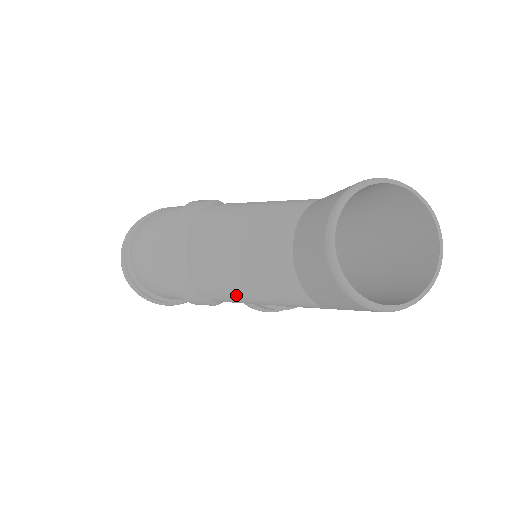
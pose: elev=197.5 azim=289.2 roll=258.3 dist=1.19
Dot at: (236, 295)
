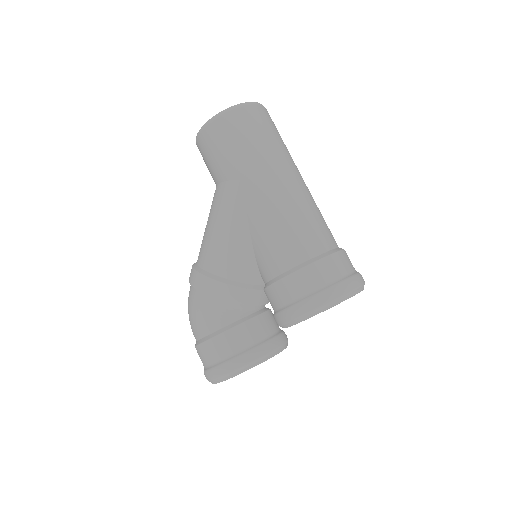
Dot at: (209, 241)
